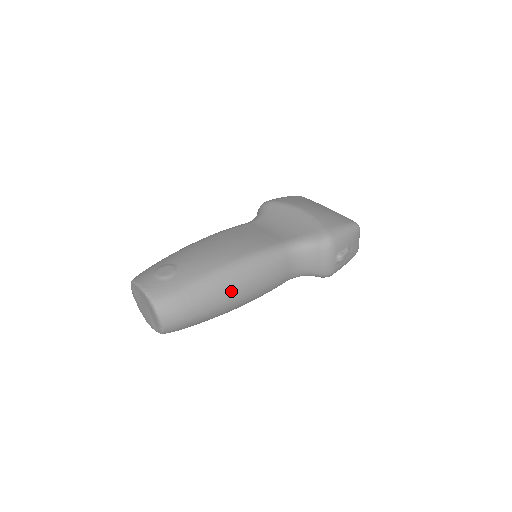
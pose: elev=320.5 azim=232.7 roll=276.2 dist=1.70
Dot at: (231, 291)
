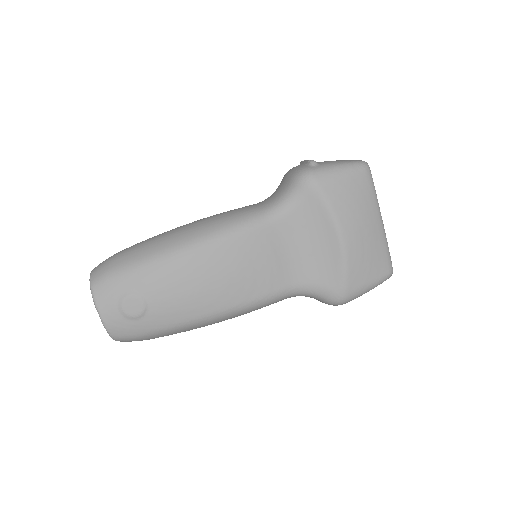
Dot at: occluded
